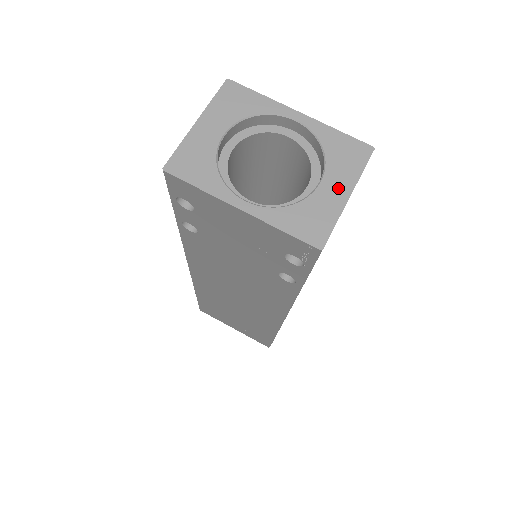
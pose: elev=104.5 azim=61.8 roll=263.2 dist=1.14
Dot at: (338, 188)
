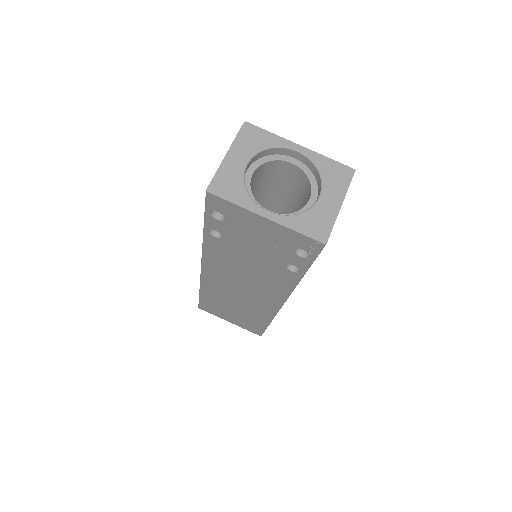
Dot at: (333, 200)
